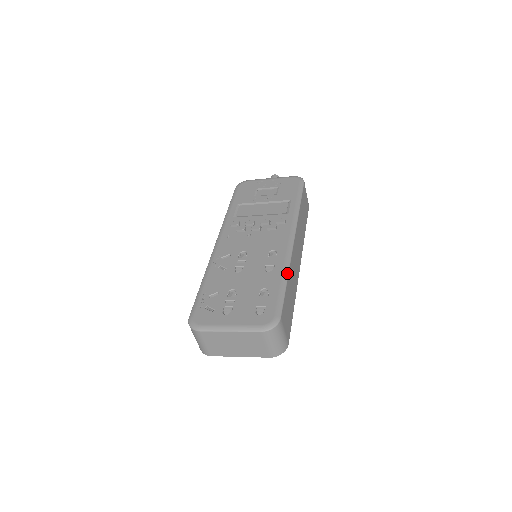
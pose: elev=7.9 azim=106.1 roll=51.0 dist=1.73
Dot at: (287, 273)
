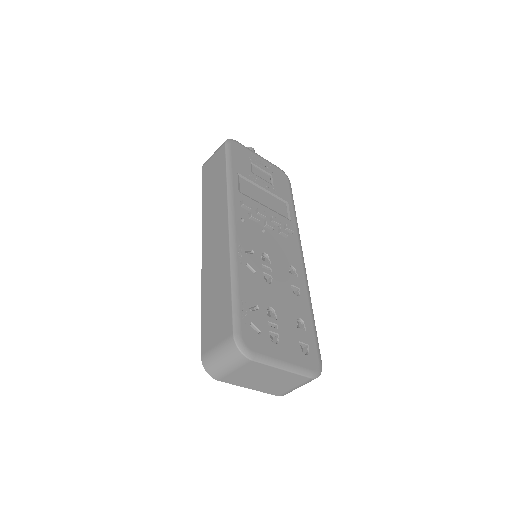
Dot at: occluded
